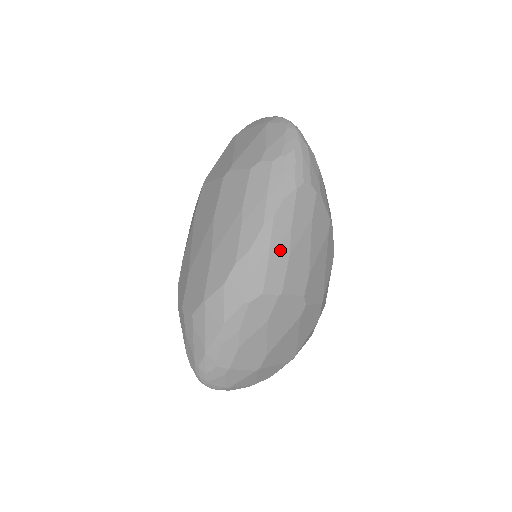
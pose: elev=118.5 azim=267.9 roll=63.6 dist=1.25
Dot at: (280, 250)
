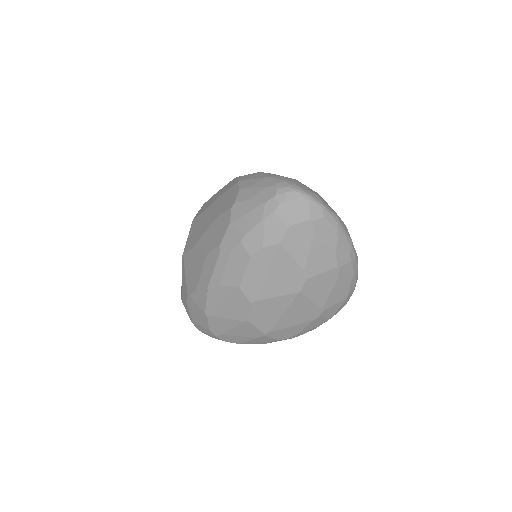
Dot at: occluded
